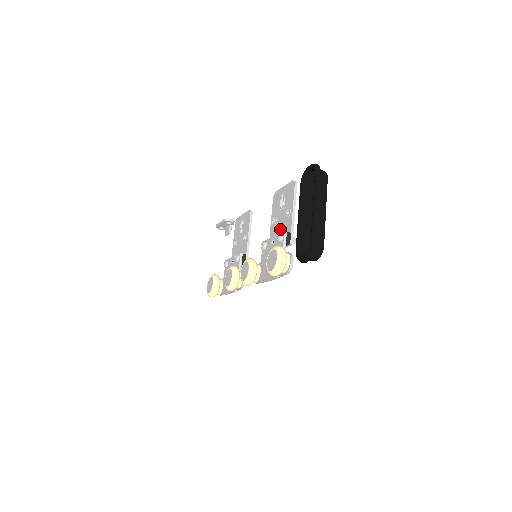
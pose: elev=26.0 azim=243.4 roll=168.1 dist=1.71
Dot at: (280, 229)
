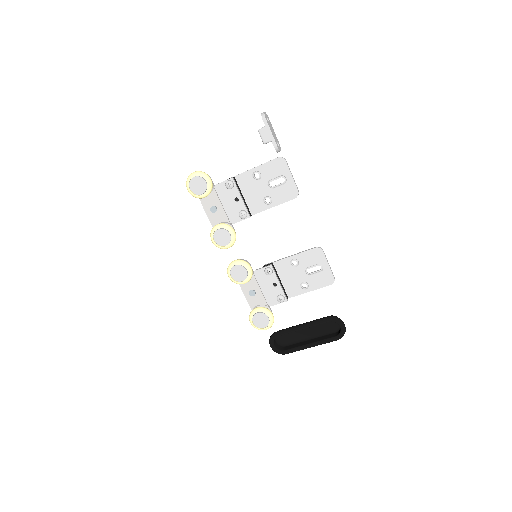
Dot at: (289, 279)
